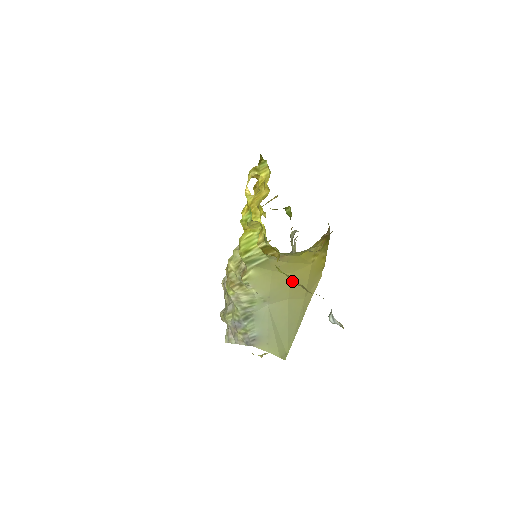
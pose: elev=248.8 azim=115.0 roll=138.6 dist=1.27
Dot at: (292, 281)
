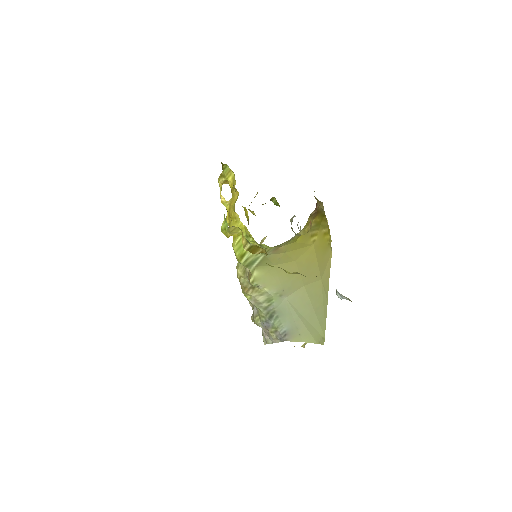
Dot at: (287, 272)
